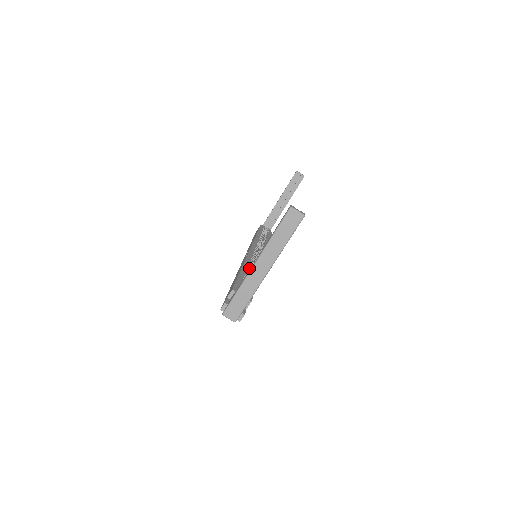
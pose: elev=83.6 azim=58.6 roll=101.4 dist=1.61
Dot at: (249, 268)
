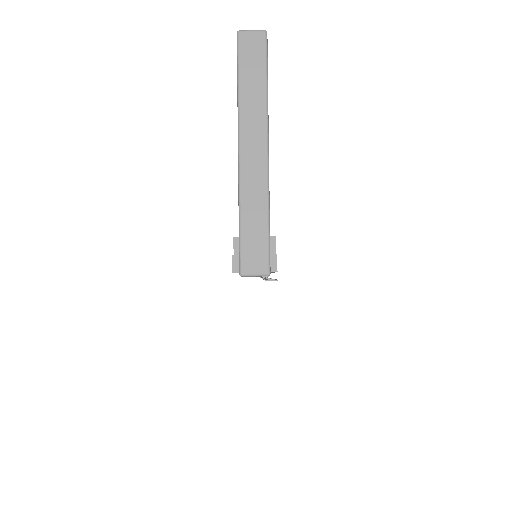
Dot at: occluded
